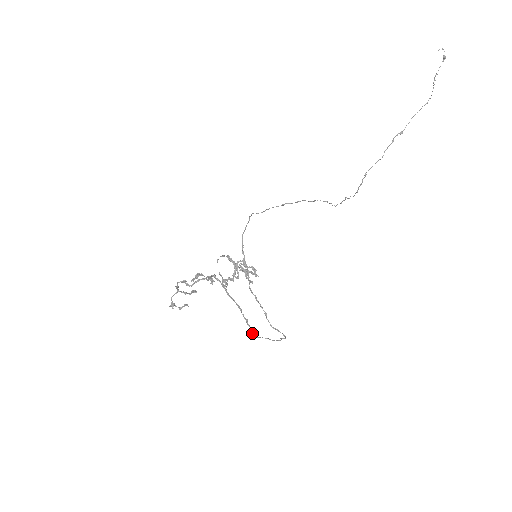
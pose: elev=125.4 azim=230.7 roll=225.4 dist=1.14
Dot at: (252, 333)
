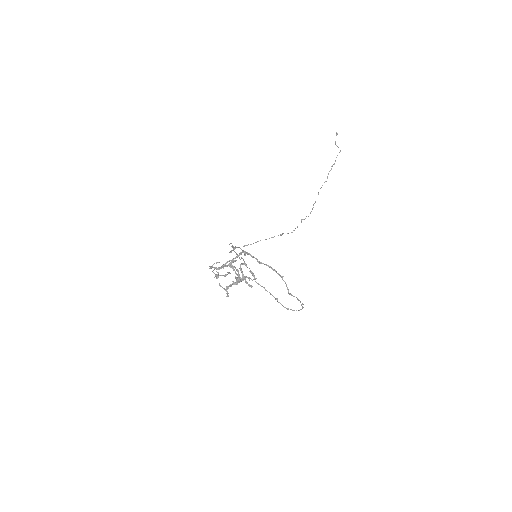
Dot at: (288, 289)
